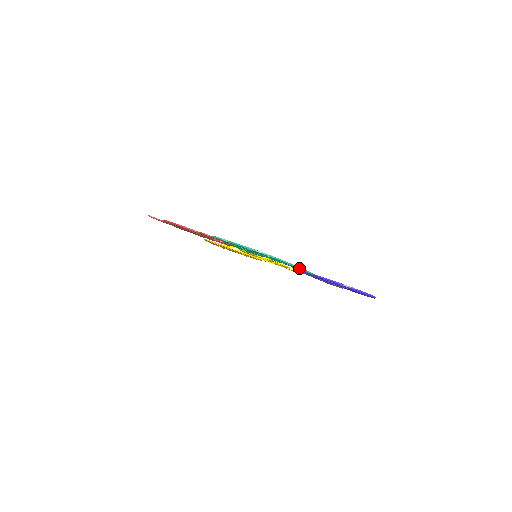
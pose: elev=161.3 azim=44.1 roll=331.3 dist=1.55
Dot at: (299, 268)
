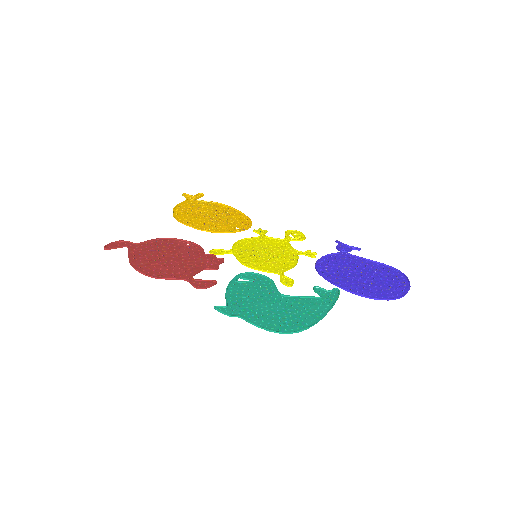
Dot at: (329, 310)
